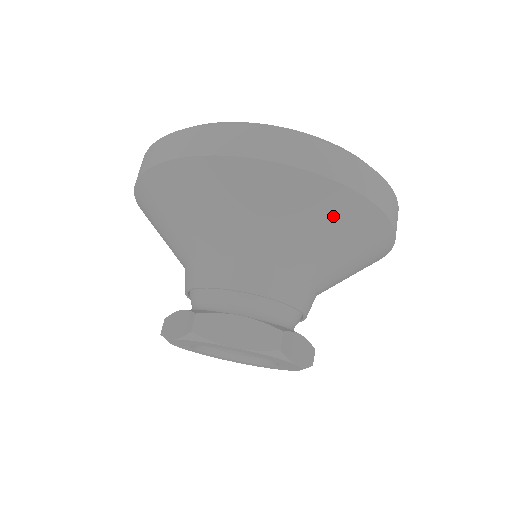
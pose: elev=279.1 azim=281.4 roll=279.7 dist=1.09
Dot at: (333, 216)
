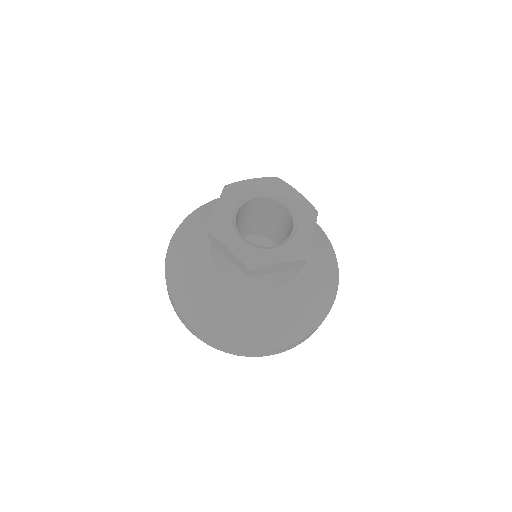
Dot at: occluded
